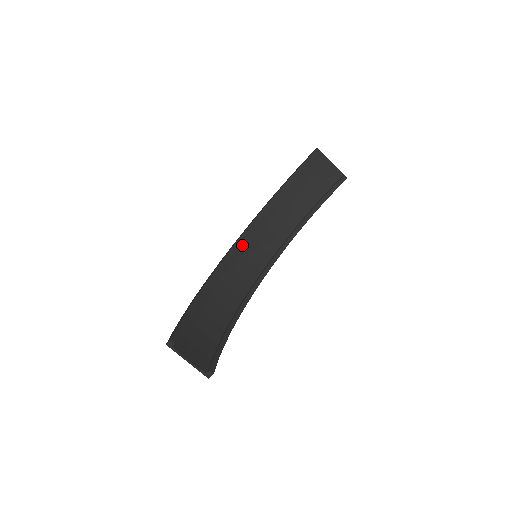
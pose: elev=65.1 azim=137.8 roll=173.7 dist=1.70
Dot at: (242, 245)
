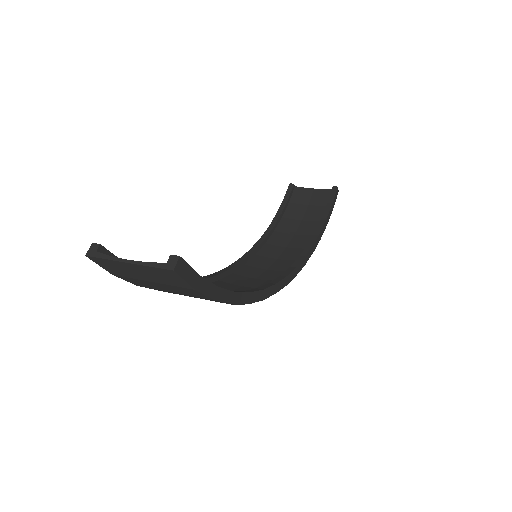
Dot at: (240, 271)
